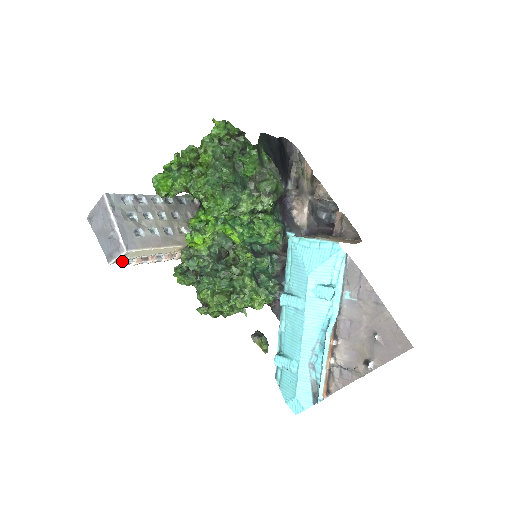
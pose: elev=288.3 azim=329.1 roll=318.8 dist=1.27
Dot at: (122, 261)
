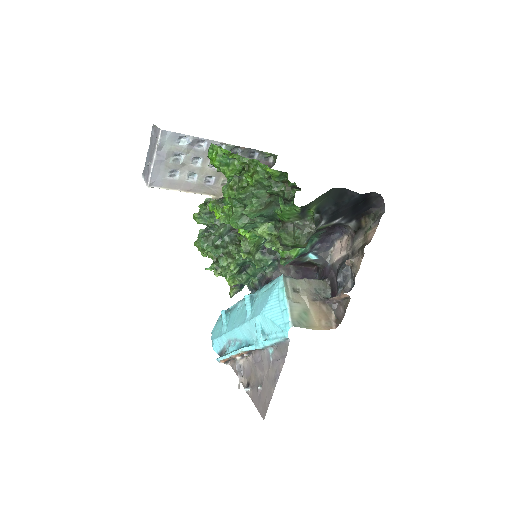
Dot at: occluded
